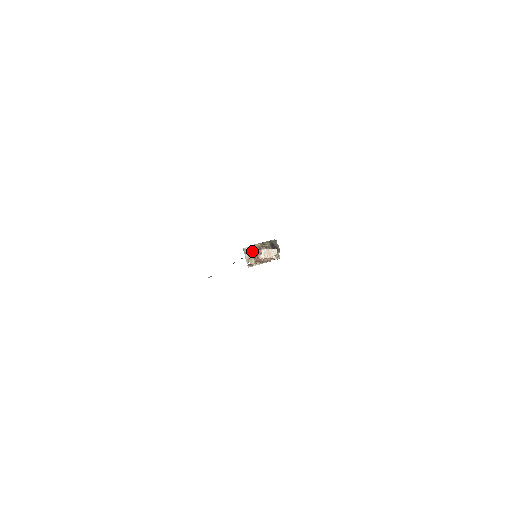
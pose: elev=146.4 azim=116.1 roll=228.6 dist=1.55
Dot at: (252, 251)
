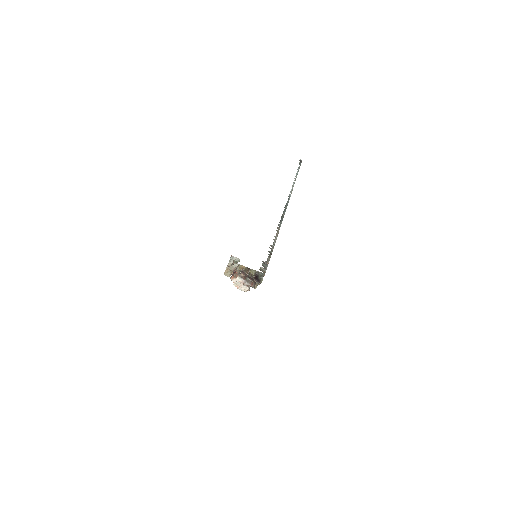
Dot at: (233, 267)
